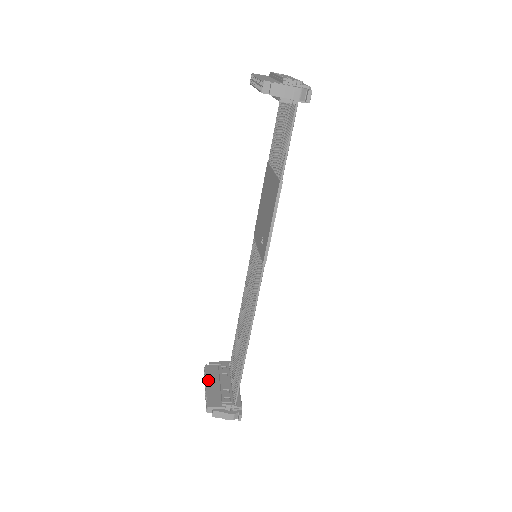
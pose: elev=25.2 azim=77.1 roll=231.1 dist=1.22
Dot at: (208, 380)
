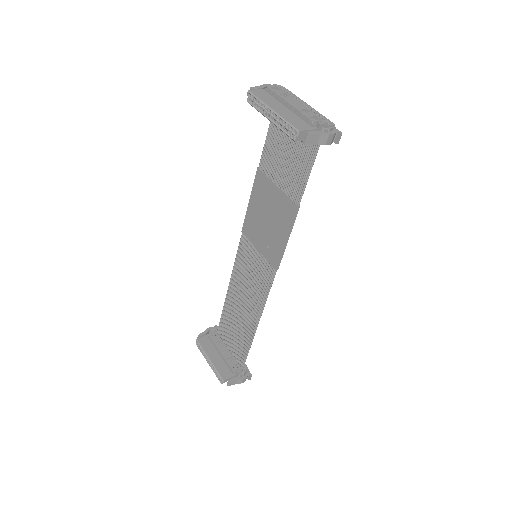
Dot at: (208, 354)
